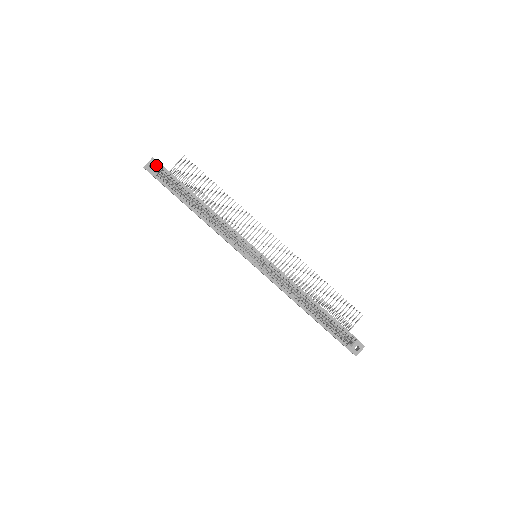
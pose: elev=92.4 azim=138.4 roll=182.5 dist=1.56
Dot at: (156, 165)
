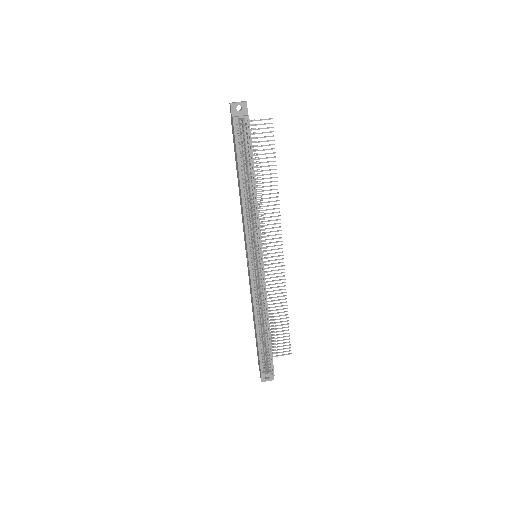
Dot at: (243, 111)
